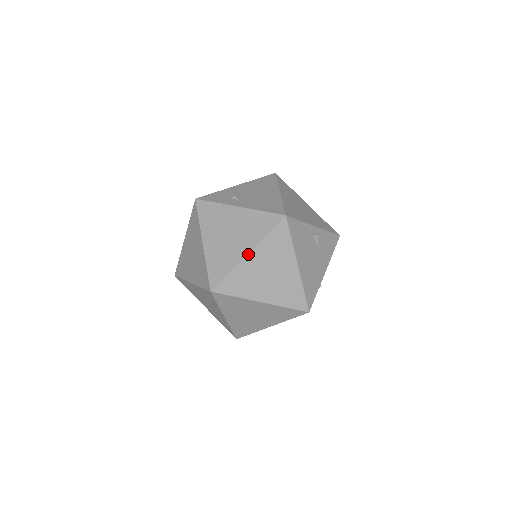
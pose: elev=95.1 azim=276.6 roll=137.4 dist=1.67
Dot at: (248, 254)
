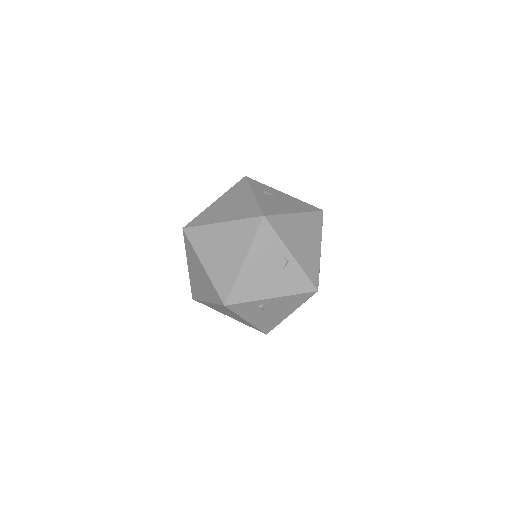
Dot at: (221, 223)
